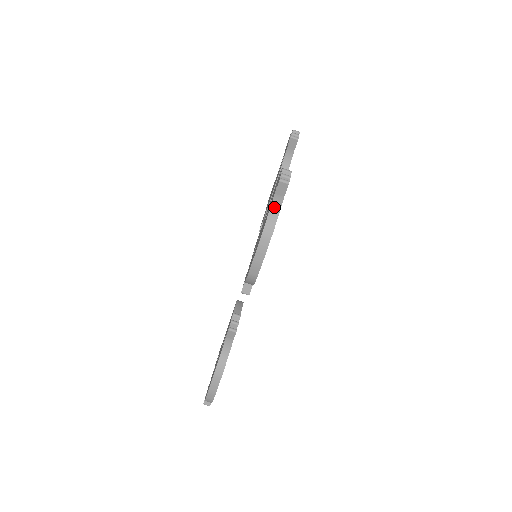
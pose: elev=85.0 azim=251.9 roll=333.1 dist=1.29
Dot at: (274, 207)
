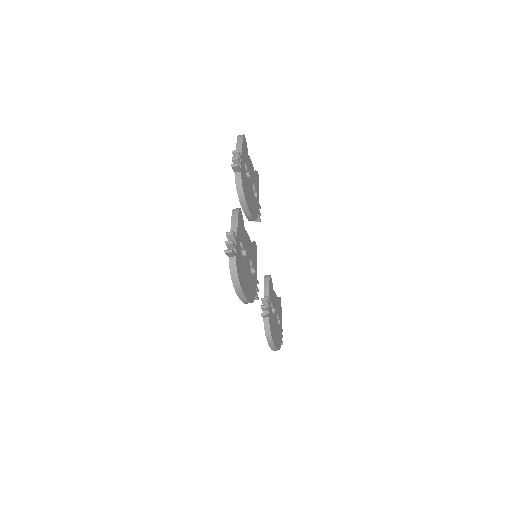
Dot at: (232, 269)
